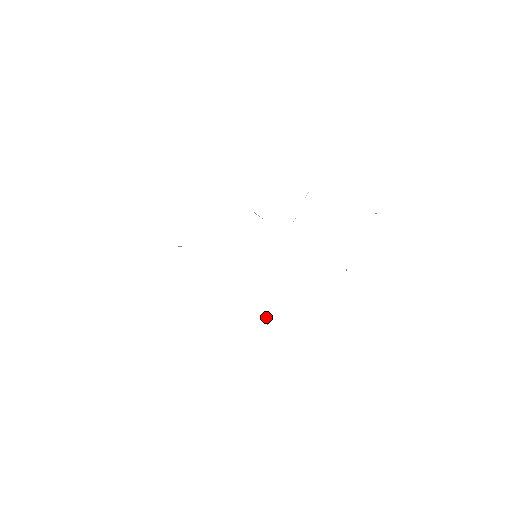
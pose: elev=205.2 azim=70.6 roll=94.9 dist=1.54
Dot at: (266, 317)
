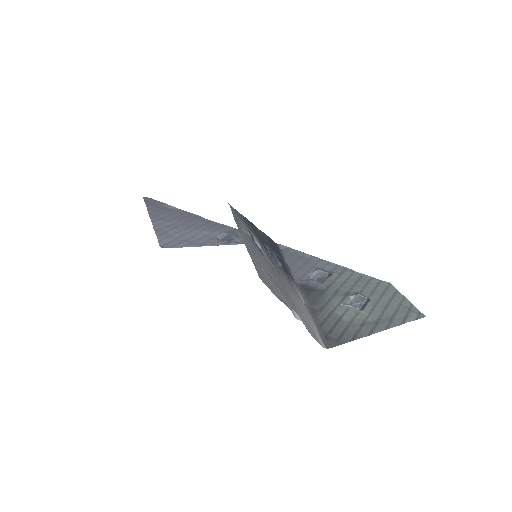
Dot at: occluded
